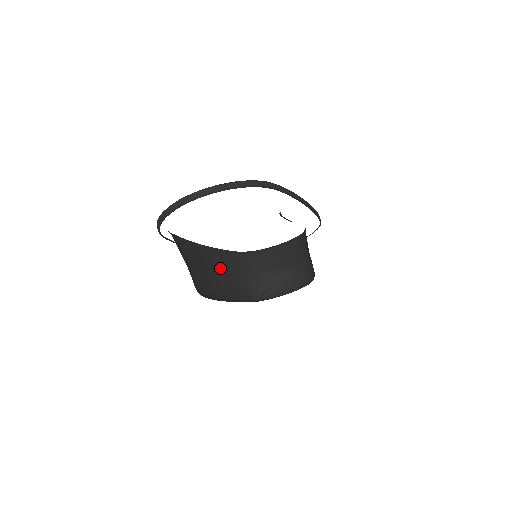
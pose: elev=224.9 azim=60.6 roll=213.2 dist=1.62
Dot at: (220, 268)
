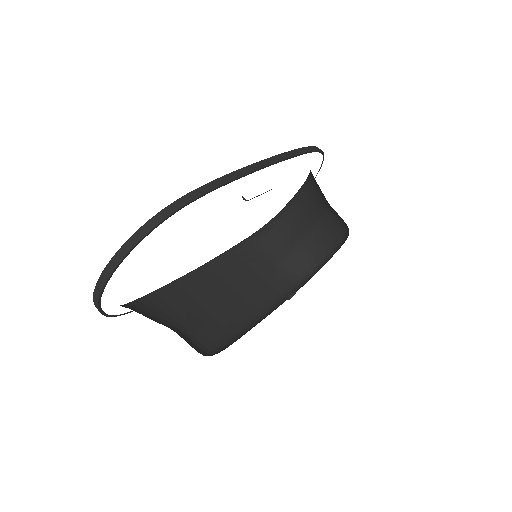
Dot at: (236, 277)
